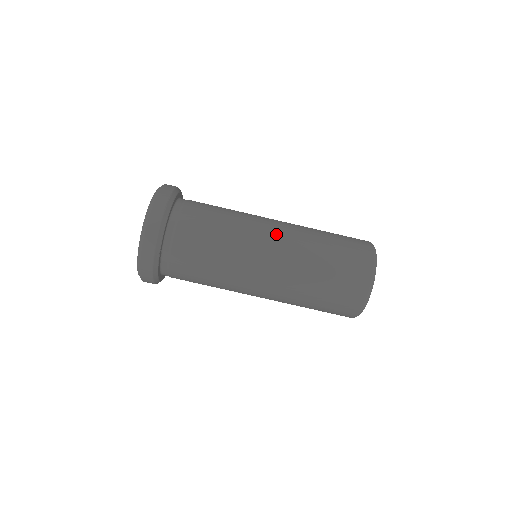
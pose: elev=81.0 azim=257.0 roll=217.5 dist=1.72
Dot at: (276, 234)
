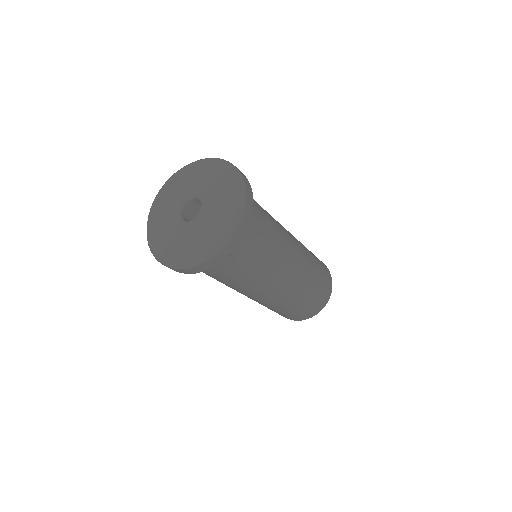
Dot at: (295, 269)
